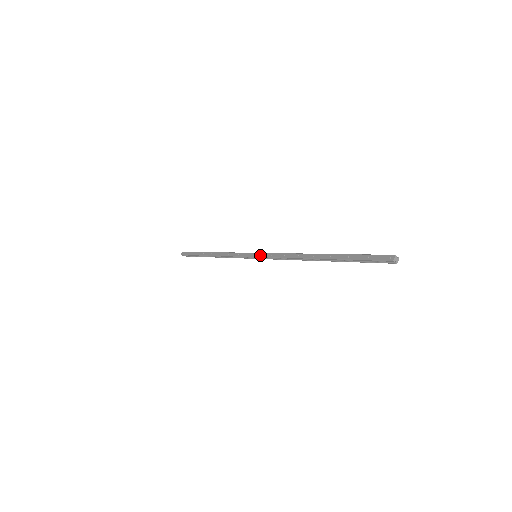
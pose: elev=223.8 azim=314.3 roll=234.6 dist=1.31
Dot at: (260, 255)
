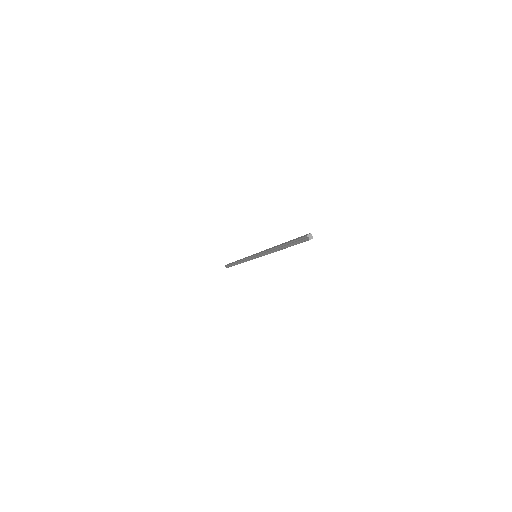
Dot at: (257, 253)
